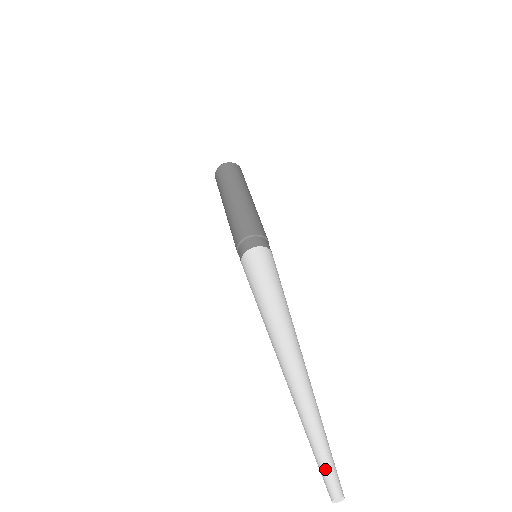
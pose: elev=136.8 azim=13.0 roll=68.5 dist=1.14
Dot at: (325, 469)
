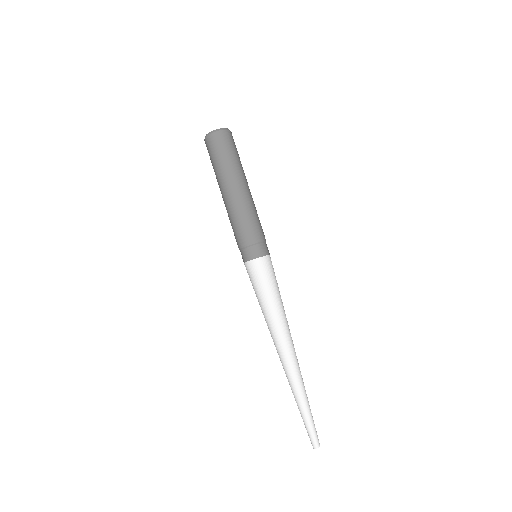
Dot at: (314, 432)
